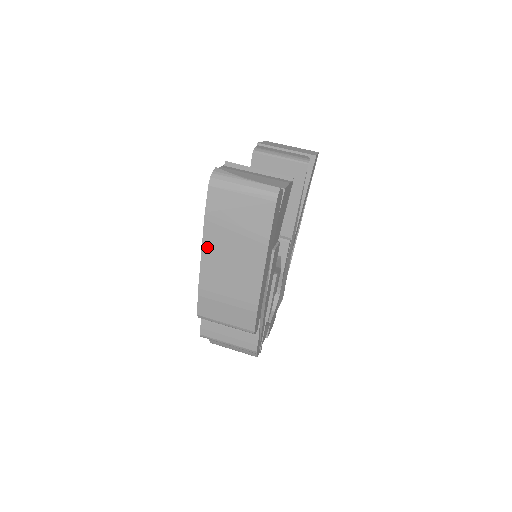
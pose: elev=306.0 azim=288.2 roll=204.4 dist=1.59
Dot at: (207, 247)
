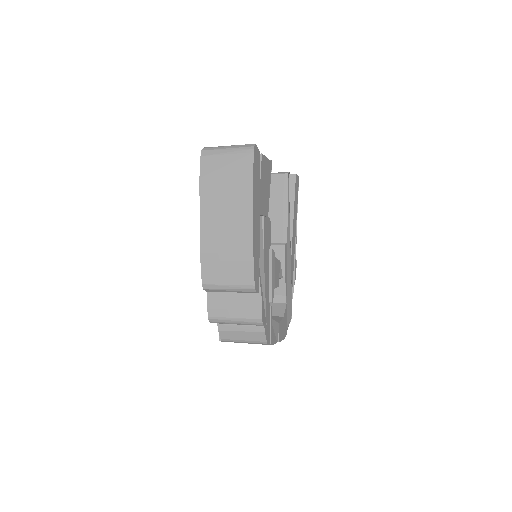
Dot at: (204, 209)
